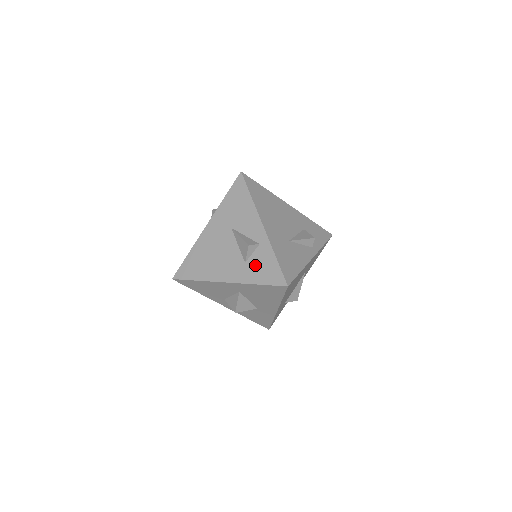
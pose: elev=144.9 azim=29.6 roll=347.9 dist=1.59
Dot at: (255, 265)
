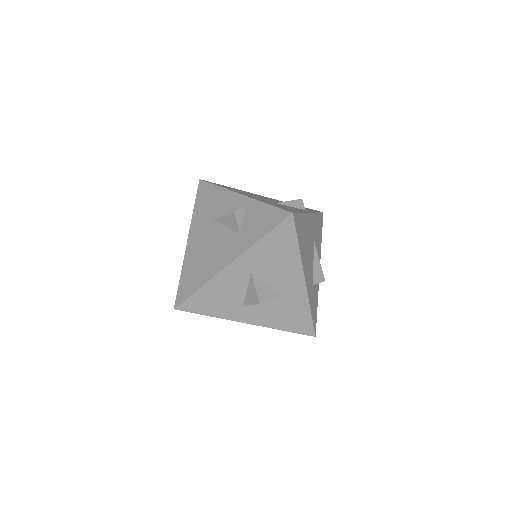
Dot at: (250, 226)
